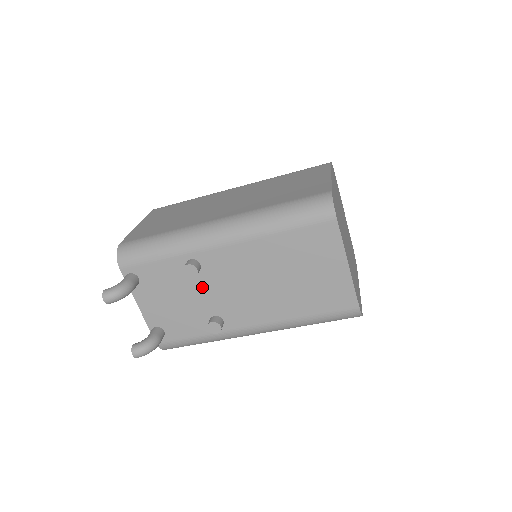
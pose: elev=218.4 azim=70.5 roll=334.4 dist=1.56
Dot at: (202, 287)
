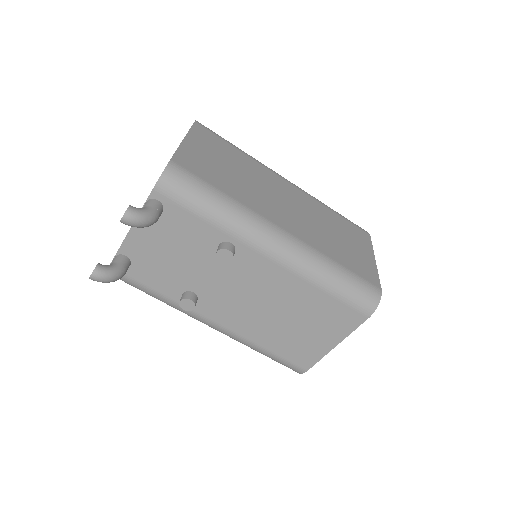
Dot at: (212, 267)
